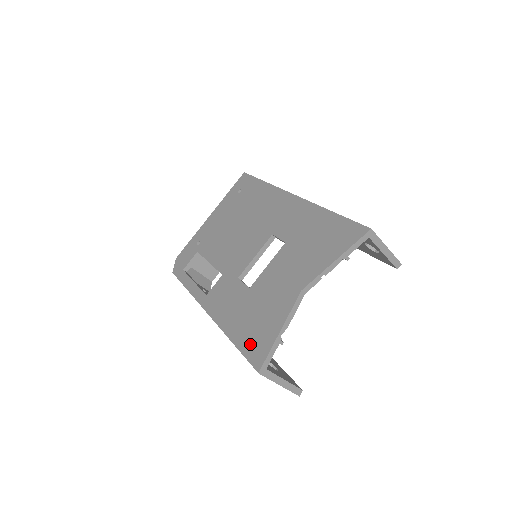
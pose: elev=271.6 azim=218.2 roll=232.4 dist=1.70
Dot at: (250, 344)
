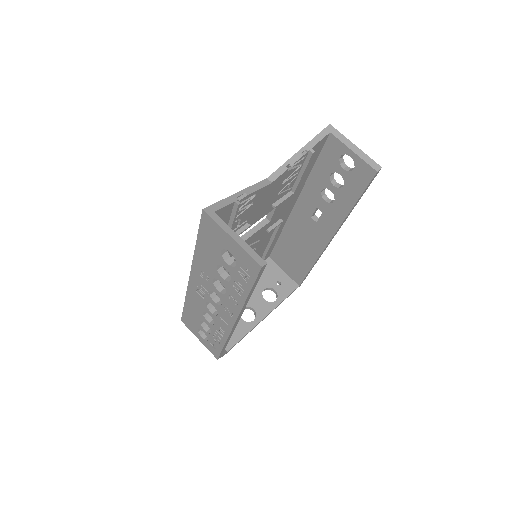
Dot at: occluded
